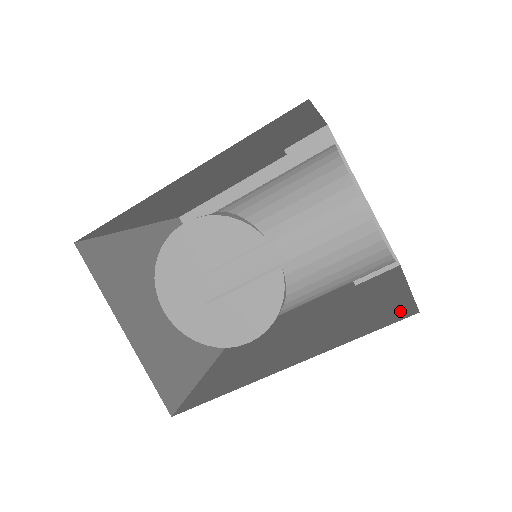
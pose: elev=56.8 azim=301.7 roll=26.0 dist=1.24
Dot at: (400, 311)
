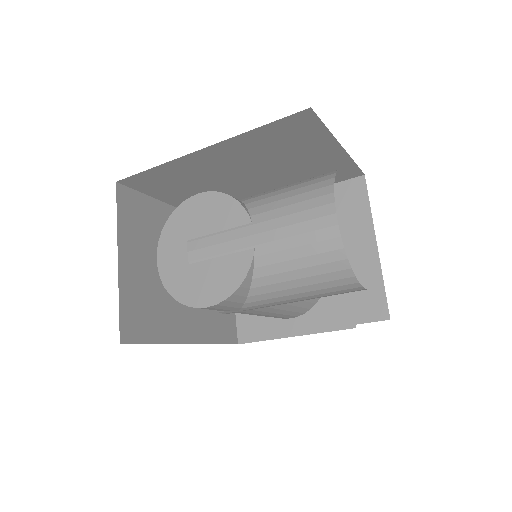
Dot at: occluded
